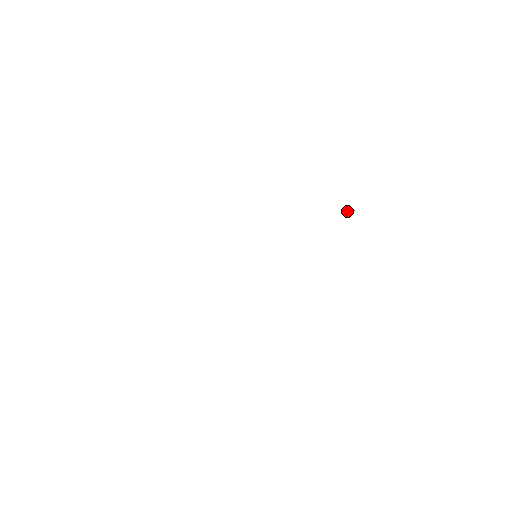
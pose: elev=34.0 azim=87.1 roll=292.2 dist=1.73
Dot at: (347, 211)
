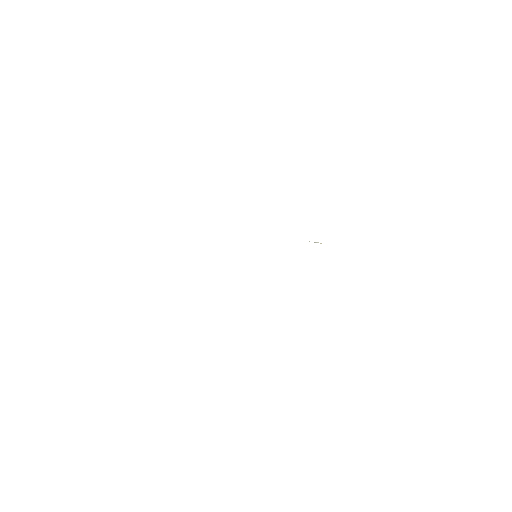
Dot at: (316, 242)
